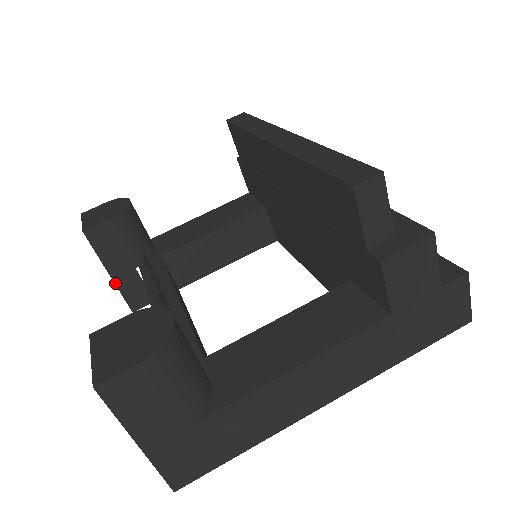
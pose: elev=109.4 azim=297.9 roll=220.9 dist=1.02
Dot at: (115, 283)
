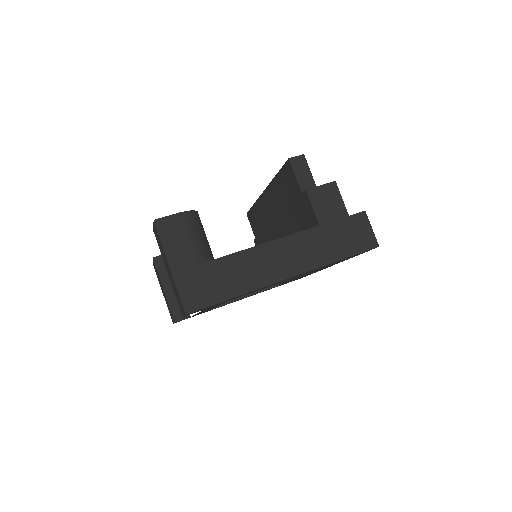
Dot at: (166, 297)
